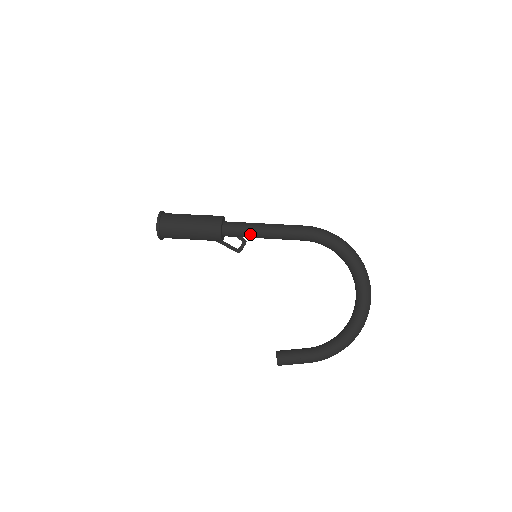
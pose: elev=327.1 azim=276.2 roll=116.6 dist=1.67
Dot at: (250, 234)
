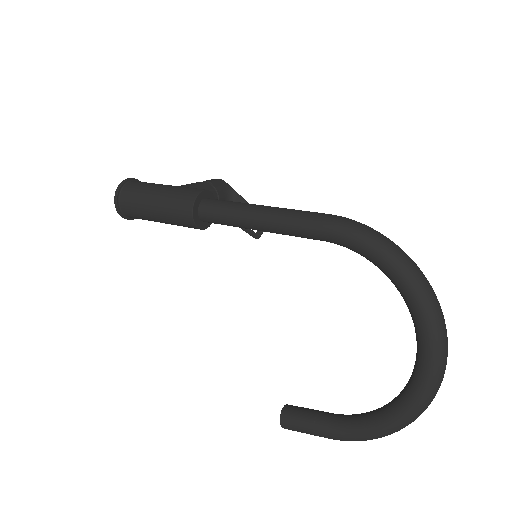
Dot at: (237, 223)
